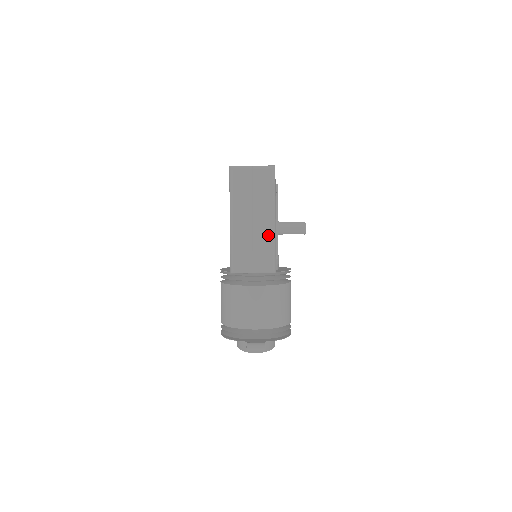
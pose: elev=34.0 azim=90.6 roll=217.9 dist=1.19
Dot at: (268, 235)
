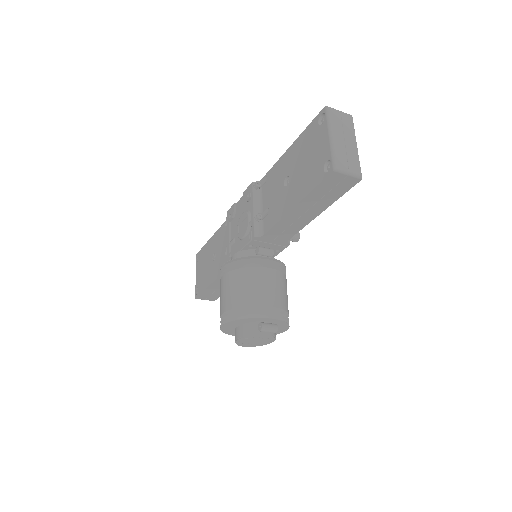
Dot at: (355, 153)
